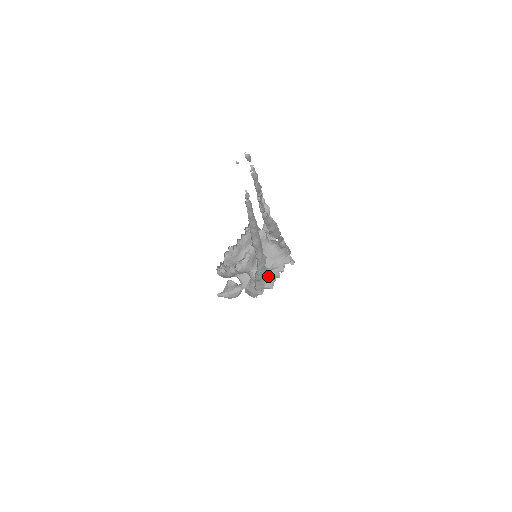
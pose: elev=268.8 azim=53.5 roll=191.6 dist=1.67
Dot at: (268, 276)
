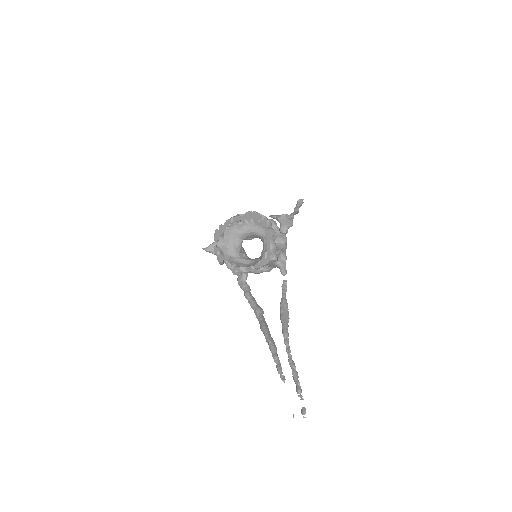
Dot at: (254, 273)
